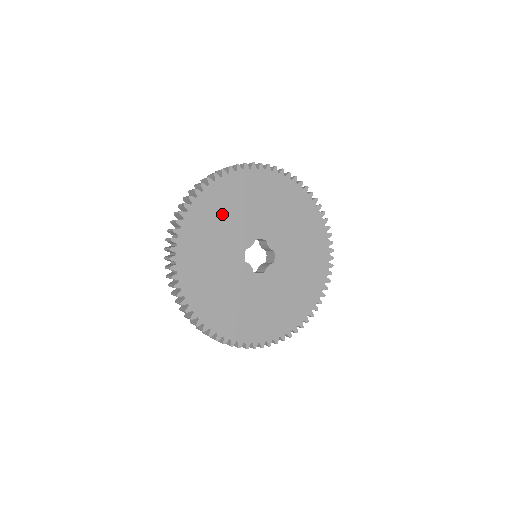
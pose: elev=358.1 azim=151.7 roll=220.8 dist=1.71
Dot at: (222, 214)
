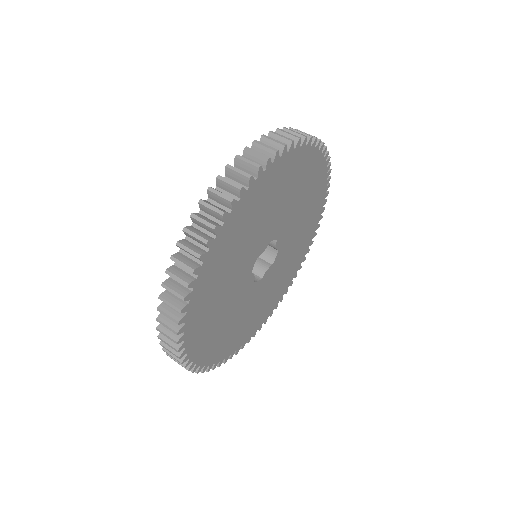
Dot at: (218, 327)
